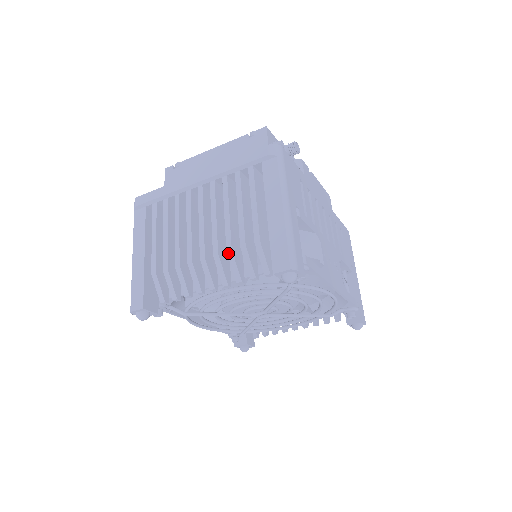
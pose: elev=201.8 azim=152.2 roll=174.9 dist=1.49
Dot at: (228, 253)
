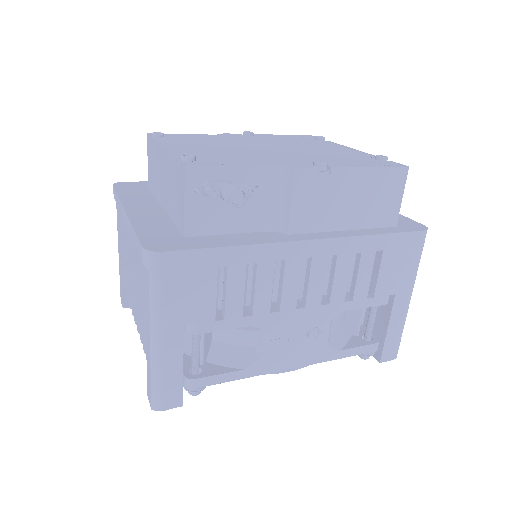
Dot at: (138, 331)
